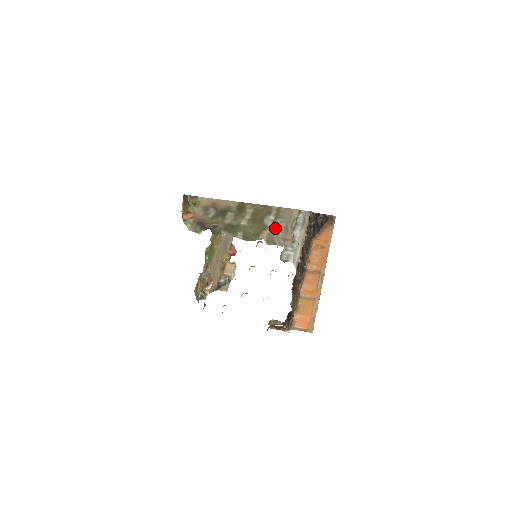
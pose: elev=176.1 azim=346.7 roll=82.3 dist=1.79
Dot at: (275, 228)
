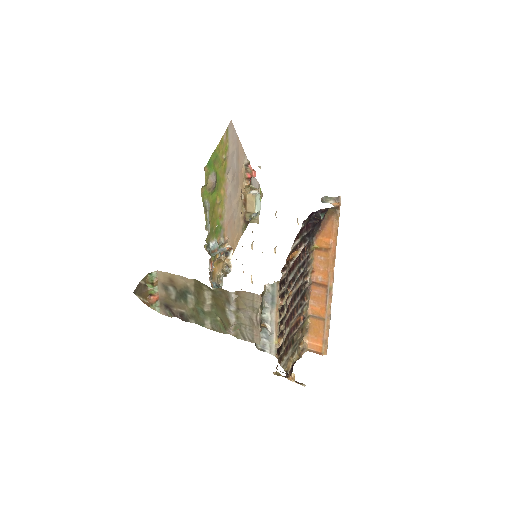
Dot at: (240, 320)
